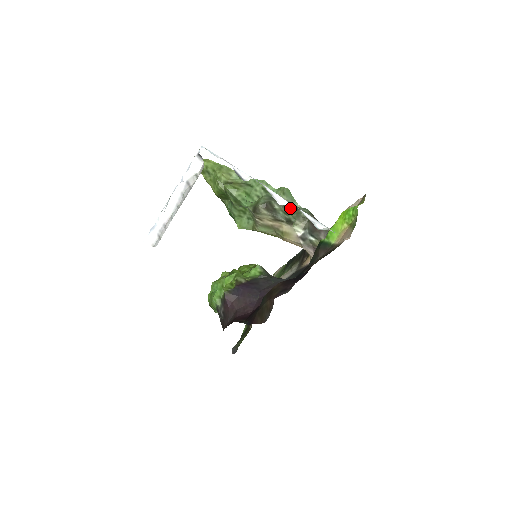
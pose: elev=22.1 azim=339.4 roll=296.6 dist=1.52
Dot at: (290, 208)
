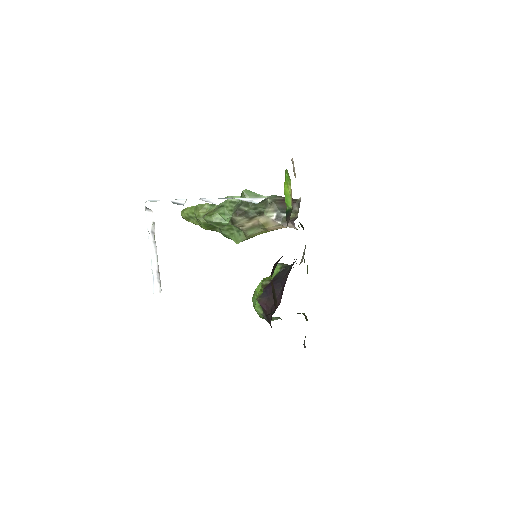
Dot at: (258, 203)
